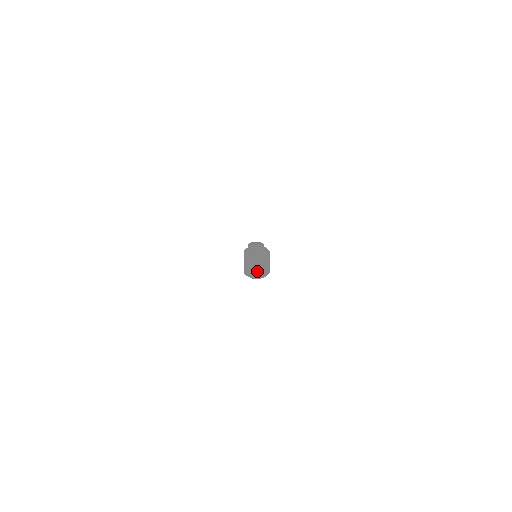
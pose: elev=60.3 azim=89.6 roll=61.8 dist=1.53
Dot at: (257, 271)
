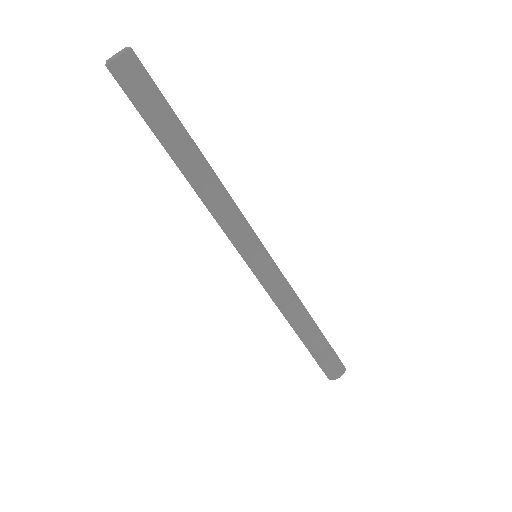
Dot at: (117, 54)
